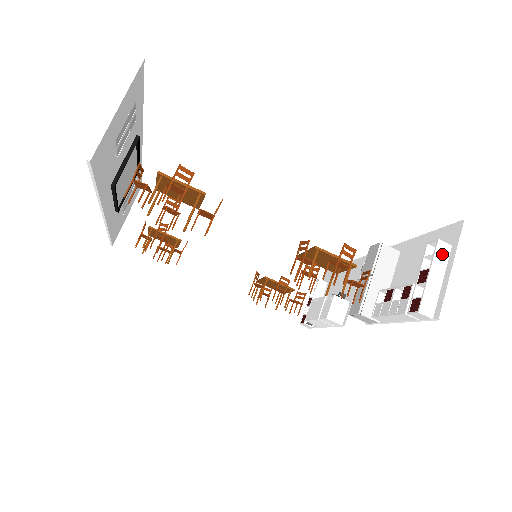
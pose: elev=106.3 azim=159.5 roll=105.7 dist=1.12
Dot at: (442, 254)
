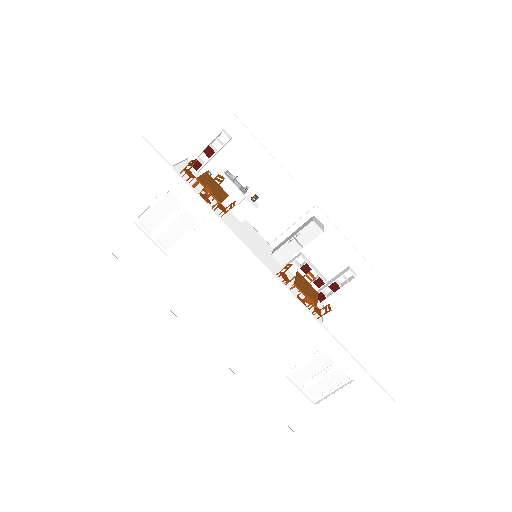
Dot at: (350, 280)
